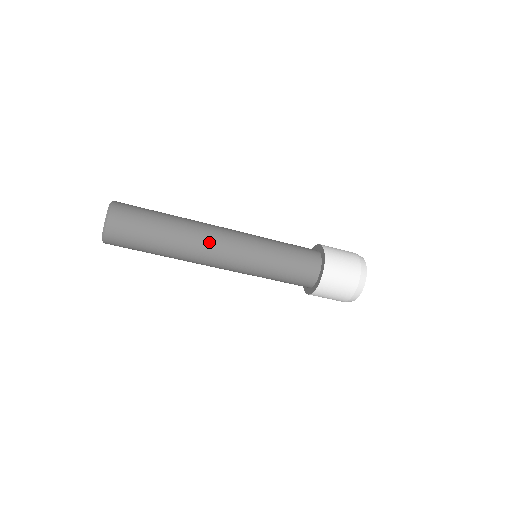
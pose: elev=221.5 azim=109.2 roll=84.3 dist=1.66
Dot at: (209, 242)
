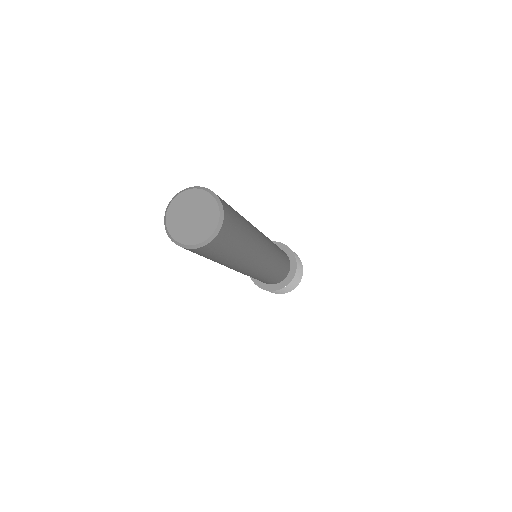
Dot at: (245, 268)
